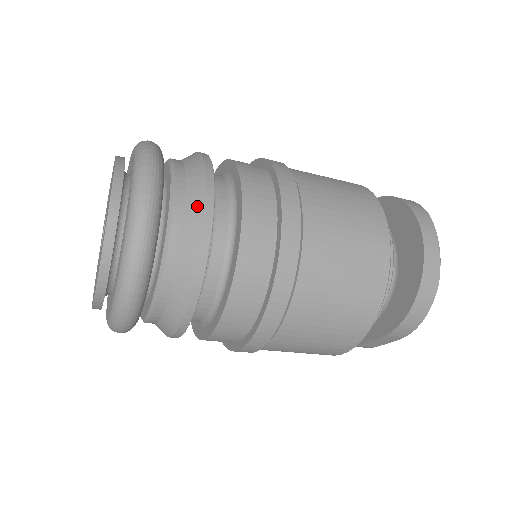
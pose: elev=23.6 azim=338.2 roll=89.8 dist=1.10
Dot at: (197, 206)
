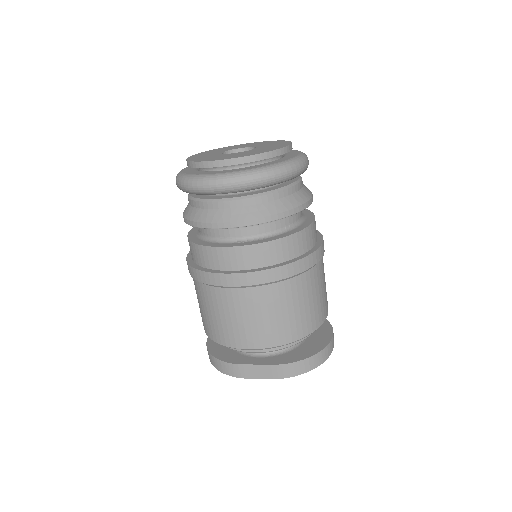
Dot at: (308, 194)
